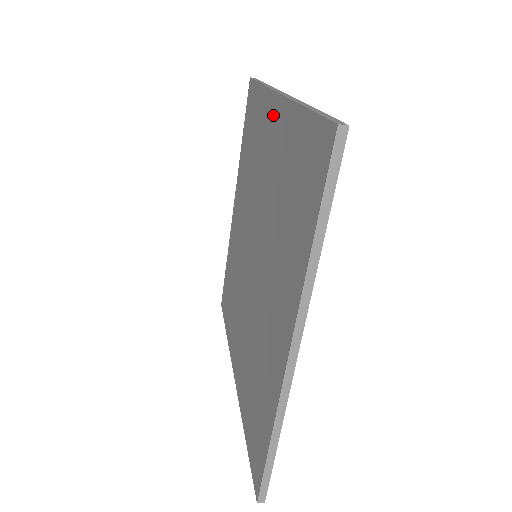
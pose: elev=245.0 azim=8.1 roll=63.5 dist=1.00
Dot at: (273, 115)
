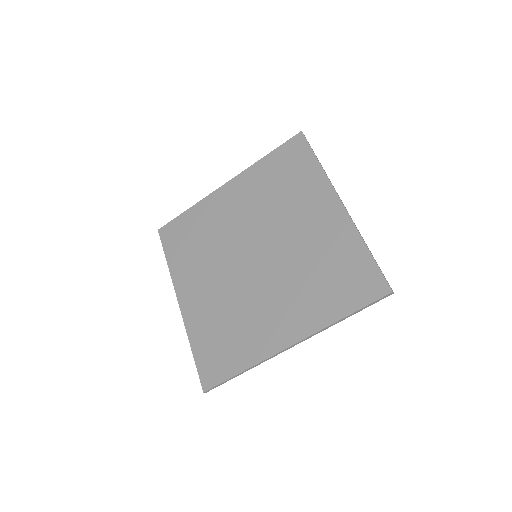
Dot at: (227, 193)
